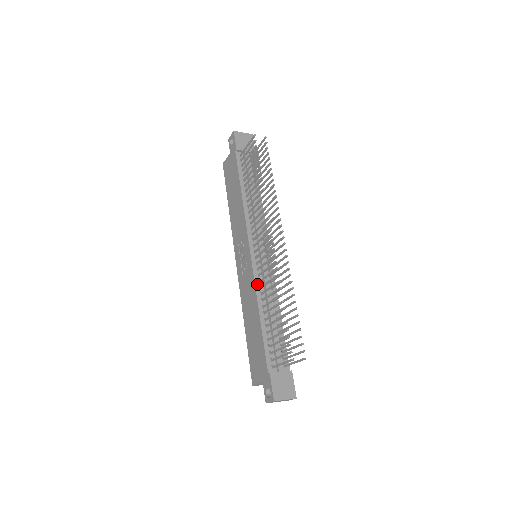
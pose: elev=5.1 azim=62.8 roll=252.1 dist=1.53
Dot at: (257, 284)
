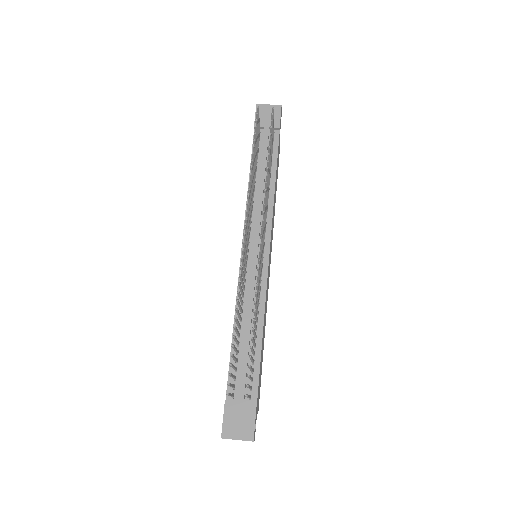
Dot at: occluded
